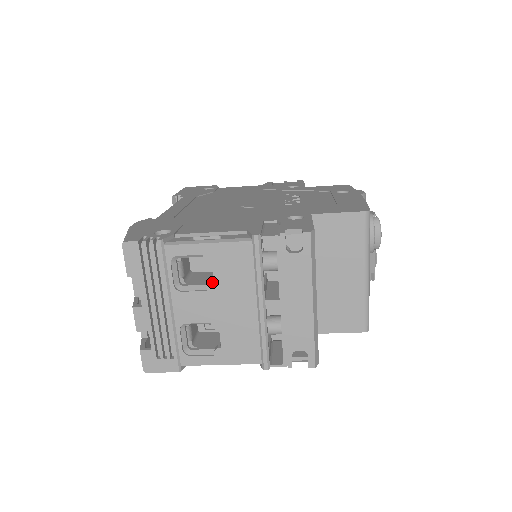
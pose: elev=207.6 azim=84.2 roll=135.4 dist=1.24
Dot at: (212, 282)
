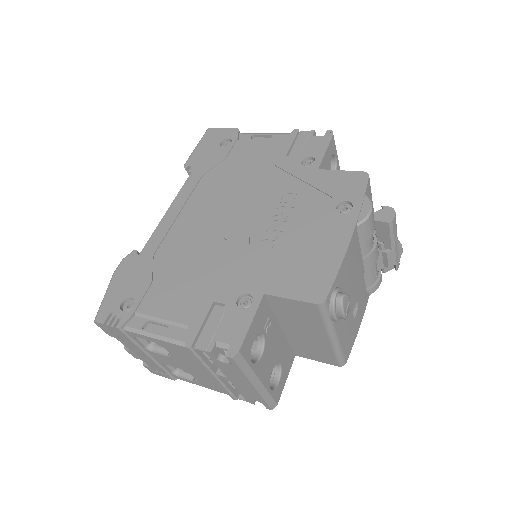
Dot at: (171, 354)
